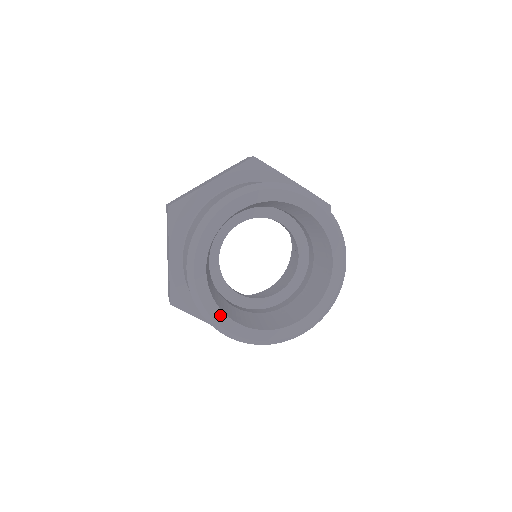
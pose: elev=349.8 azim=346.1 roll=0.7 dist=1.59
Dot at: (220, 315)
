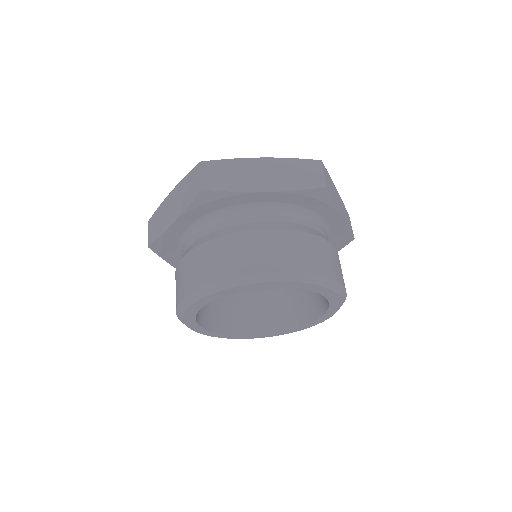
Dot at: (193, 323)
